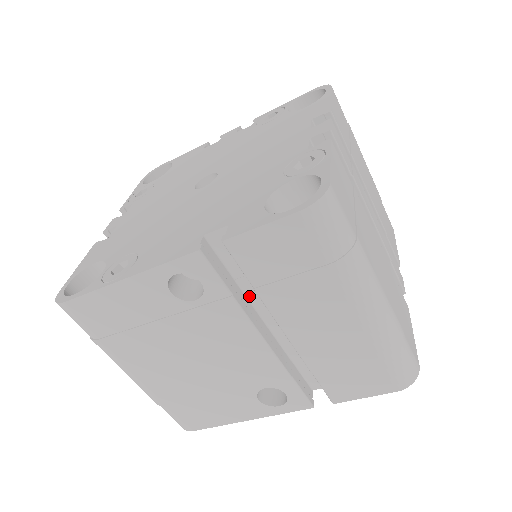
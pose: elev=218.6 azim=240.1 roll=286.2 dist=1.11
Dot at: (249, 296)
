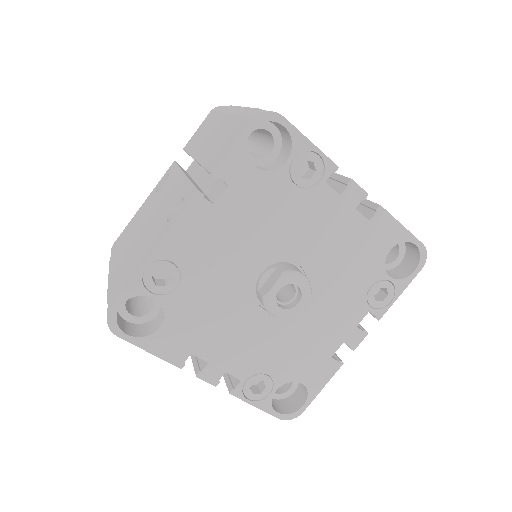
Dot at: (194, 178)
